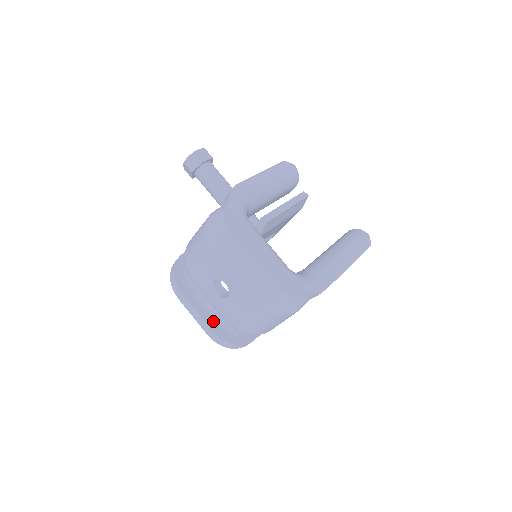
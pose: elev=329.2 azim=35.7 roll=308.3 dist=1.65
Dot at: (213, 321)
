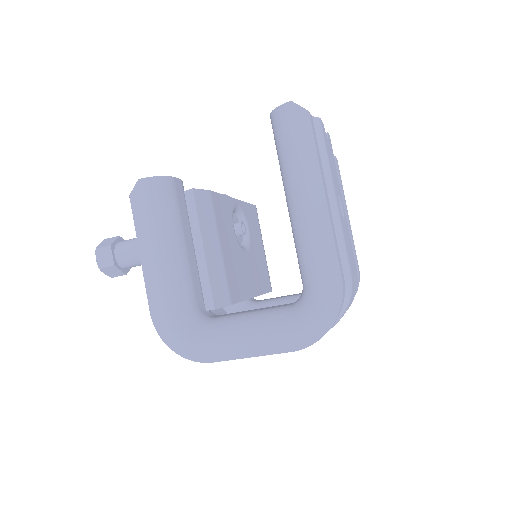
Dot at: occluded
